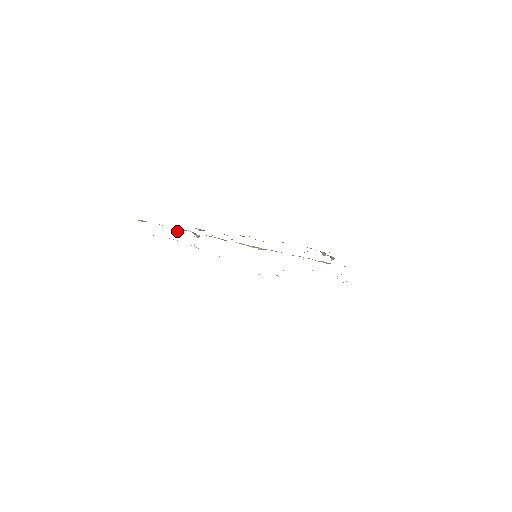
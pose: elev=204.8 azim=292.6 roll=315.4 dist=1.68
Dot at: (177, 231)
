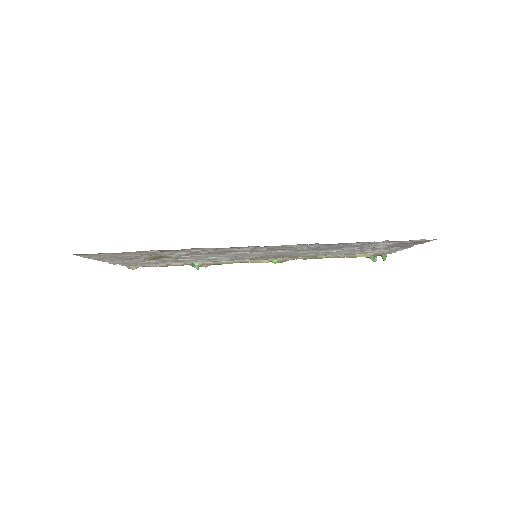
Dot at: occluded
